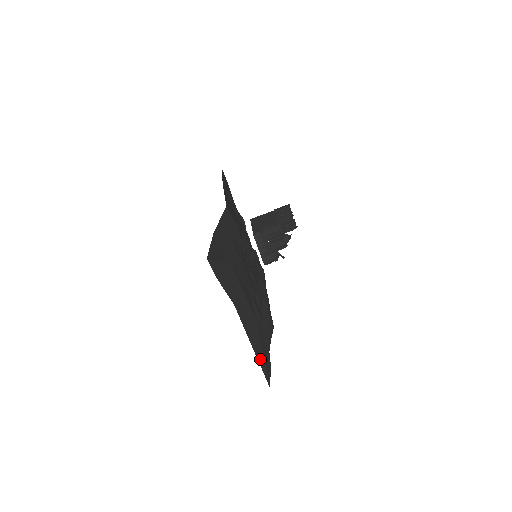
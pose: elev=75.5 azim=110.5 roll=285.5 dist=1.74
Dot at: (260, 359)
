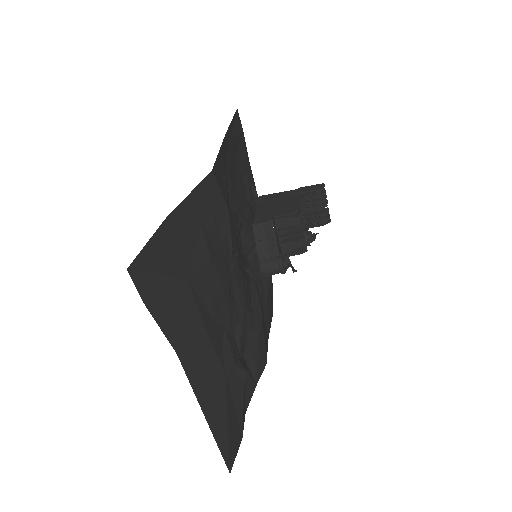
Dot at: (219, 434)
